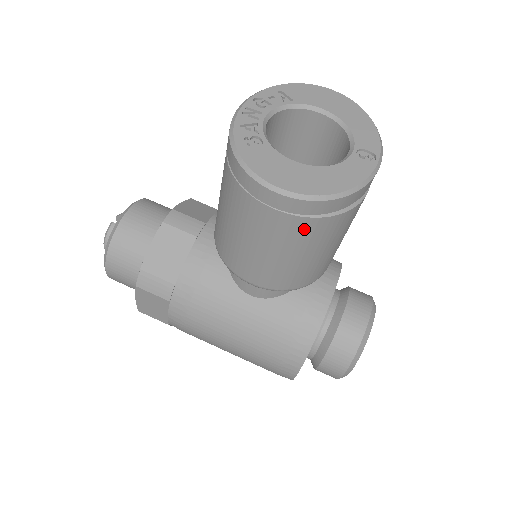
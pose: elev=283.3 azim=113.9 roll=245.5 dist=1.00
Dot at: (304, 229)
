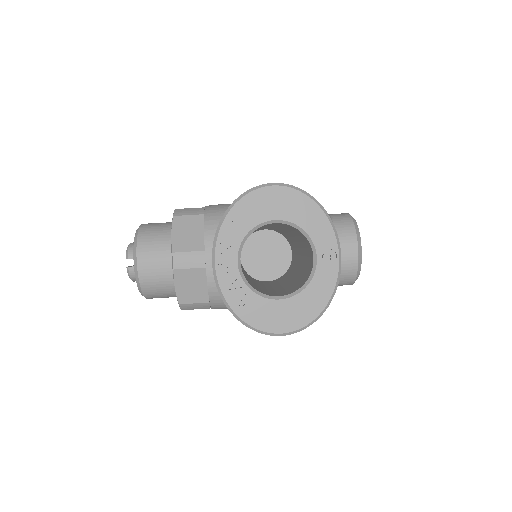
Dot at: occluded
